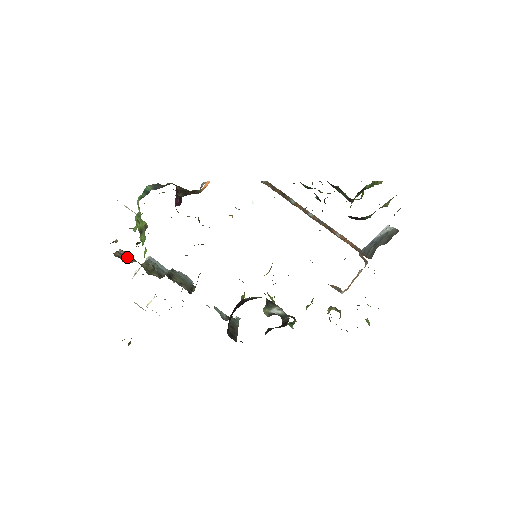
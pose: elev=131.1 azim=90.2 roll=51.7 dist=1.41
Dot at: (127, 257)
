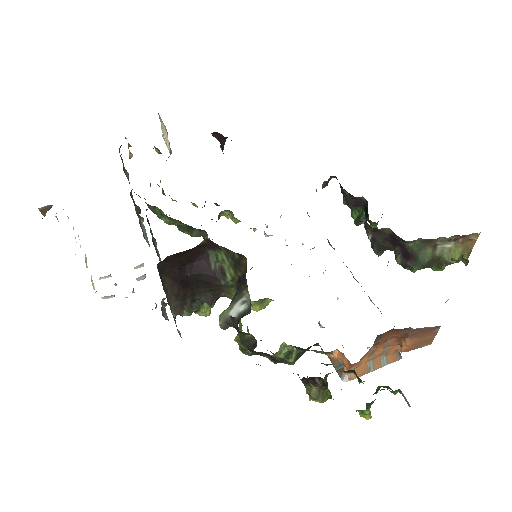
Dot at: (127, 173)
